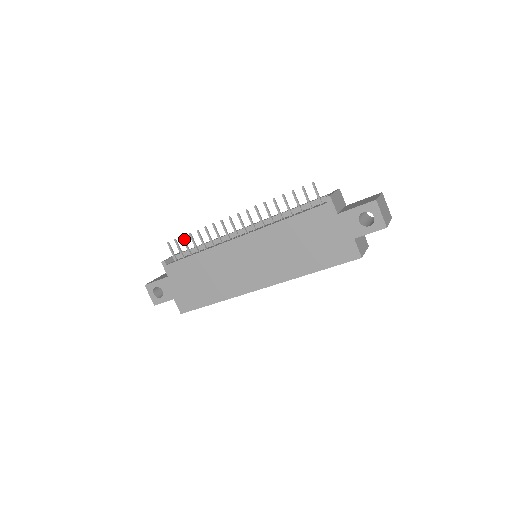
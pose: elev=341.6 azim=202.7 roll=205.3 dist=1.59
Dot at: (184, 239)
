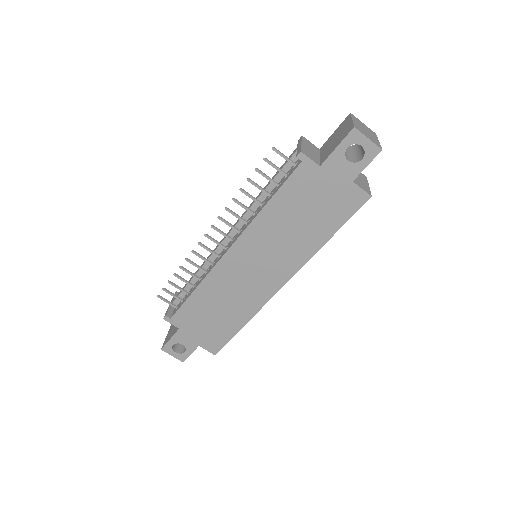
Dot at: (172, 283)
